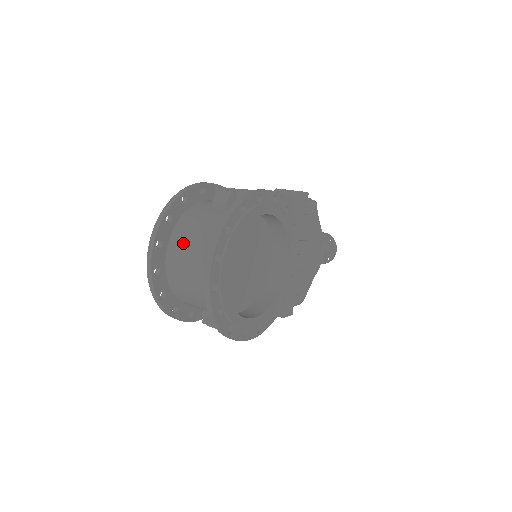
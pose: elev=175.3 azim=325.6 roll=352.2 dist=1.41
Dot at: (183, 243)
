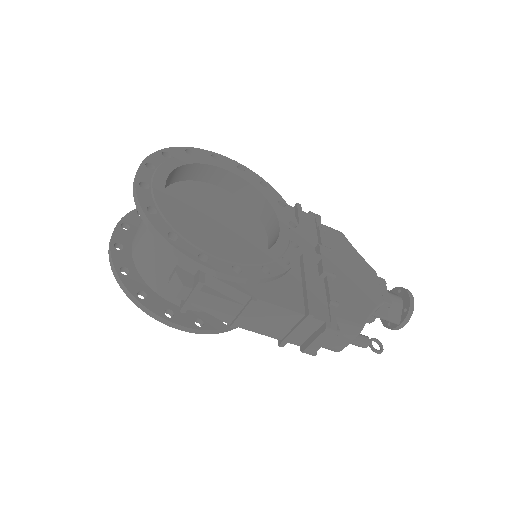
Dot at: occluded
